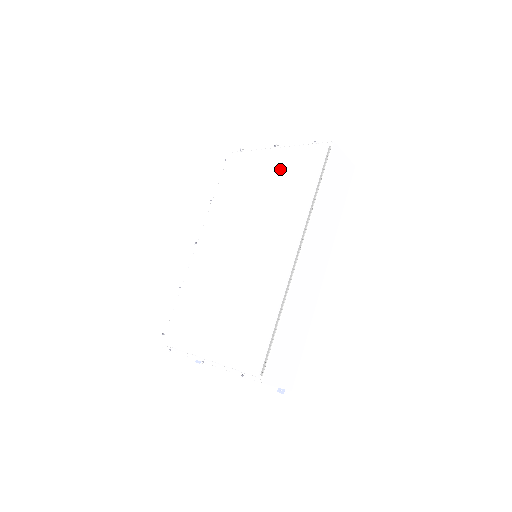
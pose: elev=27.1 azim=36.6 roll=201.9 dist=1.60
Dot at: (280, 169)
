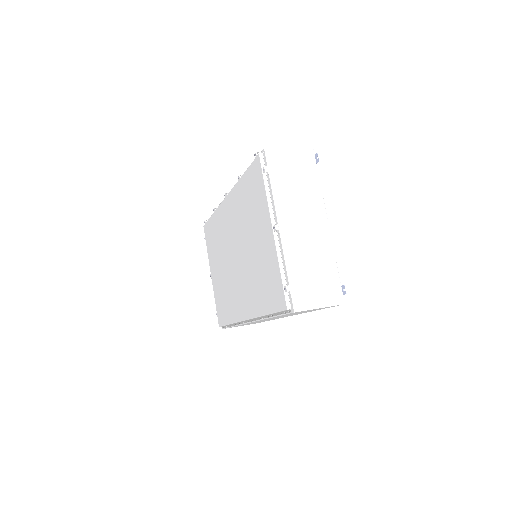
Dot at: (265, 257)
